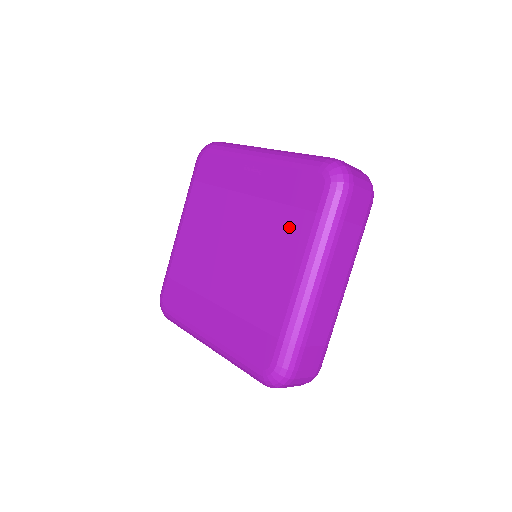
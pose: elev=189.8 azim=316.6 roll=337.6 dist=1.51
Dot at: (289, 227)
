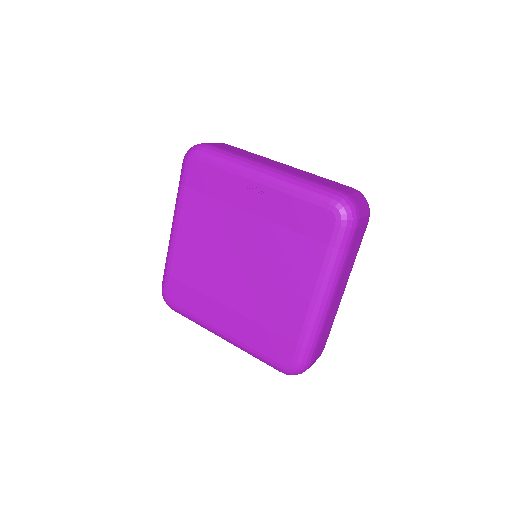
Dot at: (301, 253)
